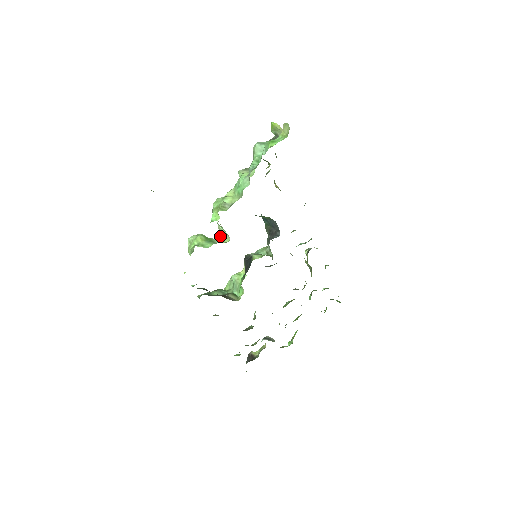
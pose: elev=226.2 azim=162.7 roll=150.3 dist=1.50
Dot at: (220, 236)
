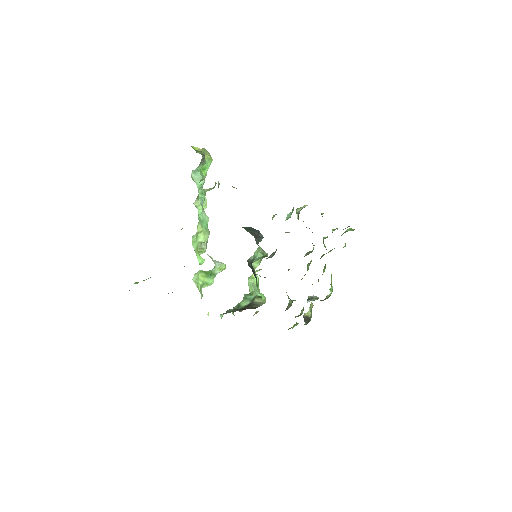
Dot at: (216, 265)
